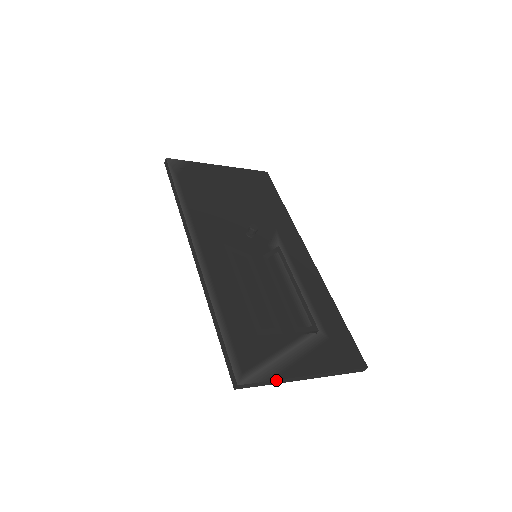
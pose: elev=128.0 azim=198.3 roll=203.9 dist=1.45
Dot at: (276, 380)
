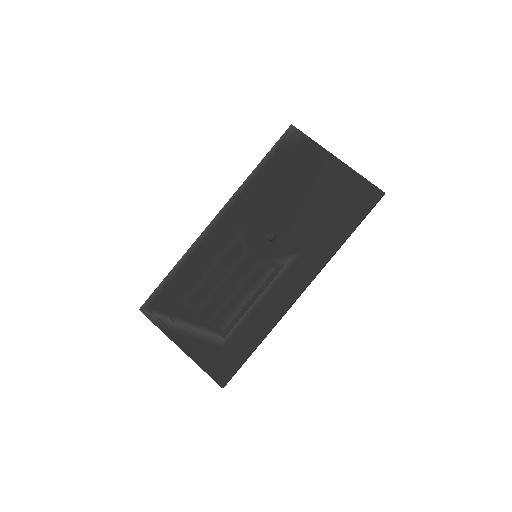
Dot at: (160, 329)
